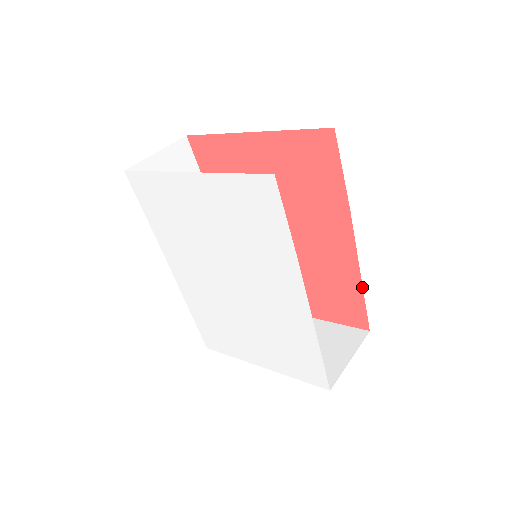
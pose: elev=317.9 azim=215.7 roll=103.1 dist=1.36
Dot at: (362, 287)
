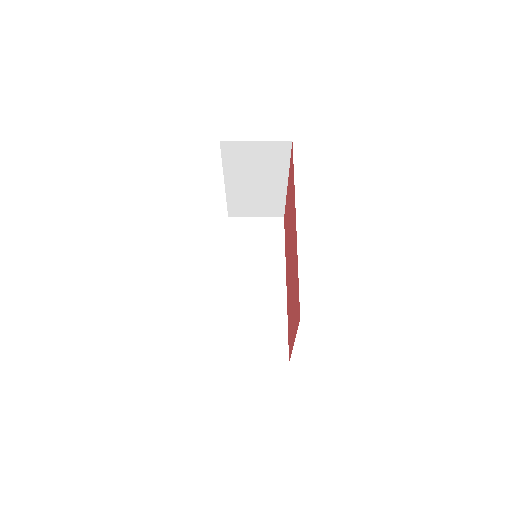
Dot at: occluded
